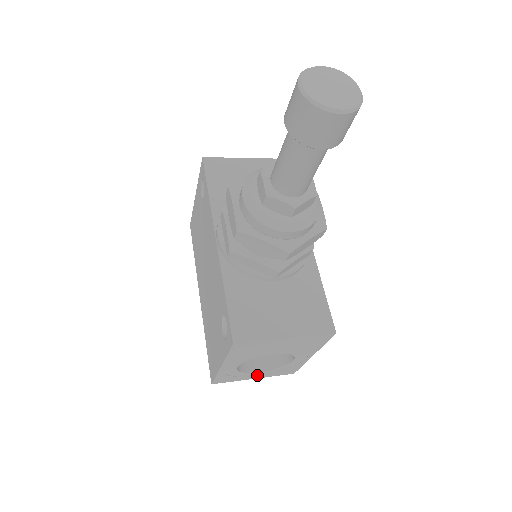
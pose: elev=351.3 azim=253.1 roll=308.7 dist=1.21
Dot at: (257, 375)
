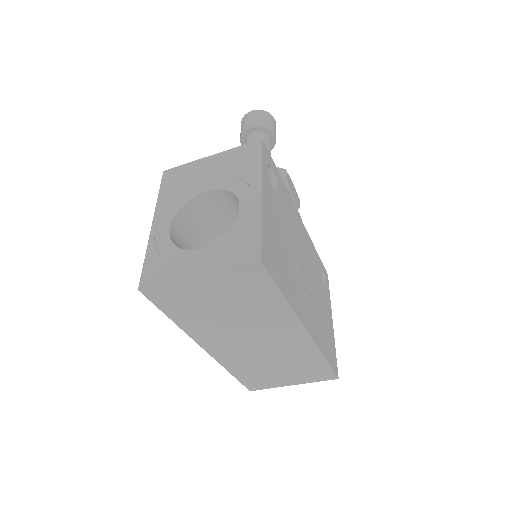
Dot at: (200, 263)
